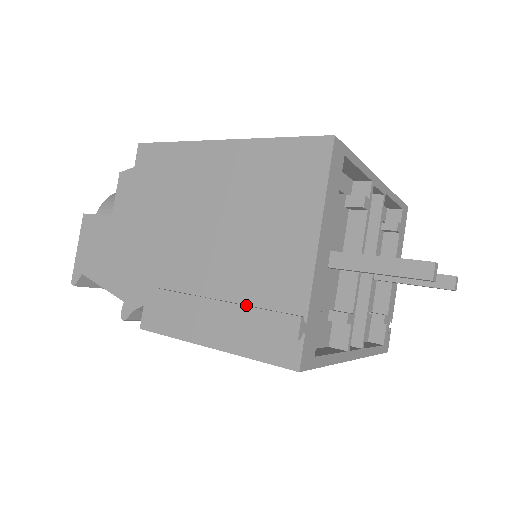
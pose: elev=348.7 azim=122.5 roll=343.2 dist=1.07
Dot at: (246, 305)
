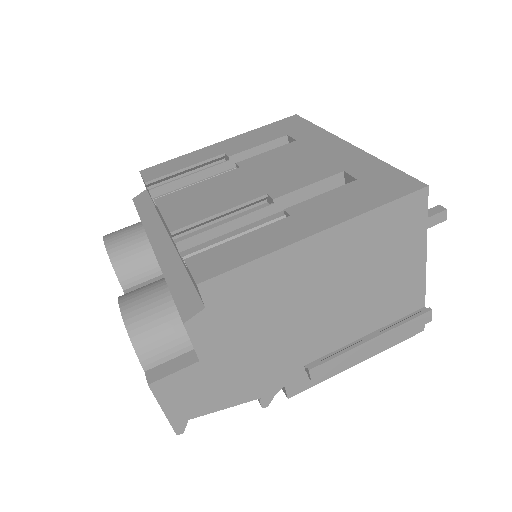
Dot at: (389, 328)
